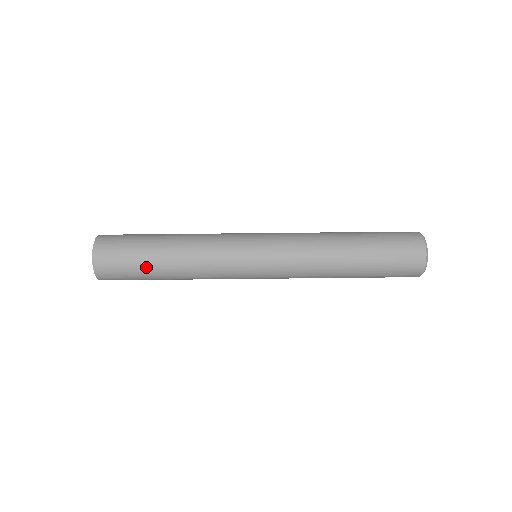
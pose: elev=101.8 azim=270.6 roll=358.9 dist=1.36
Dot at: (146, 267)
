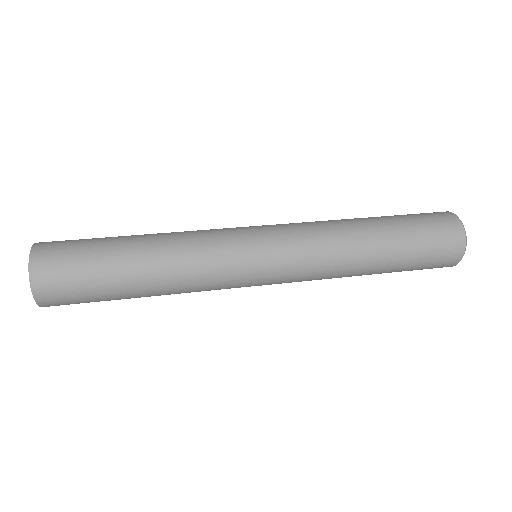
Dot at: (108, 248)
